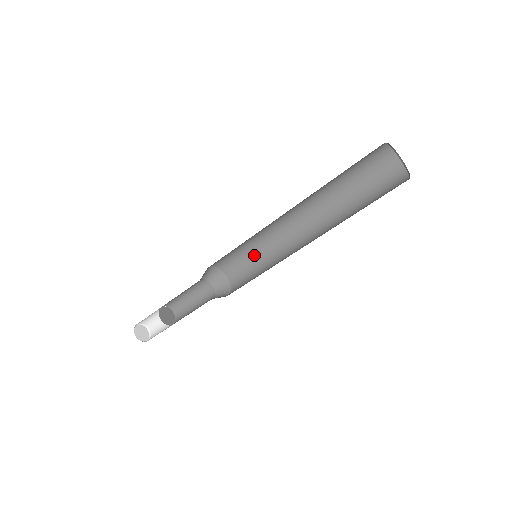
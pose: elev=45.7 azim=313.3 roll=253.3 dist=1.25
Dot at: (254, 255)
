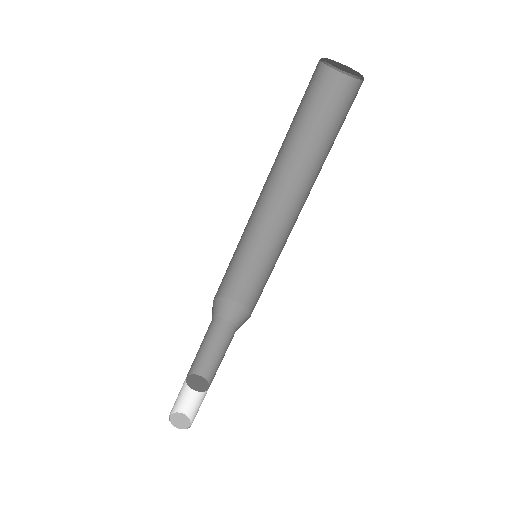
Dot at: (267, 270)
